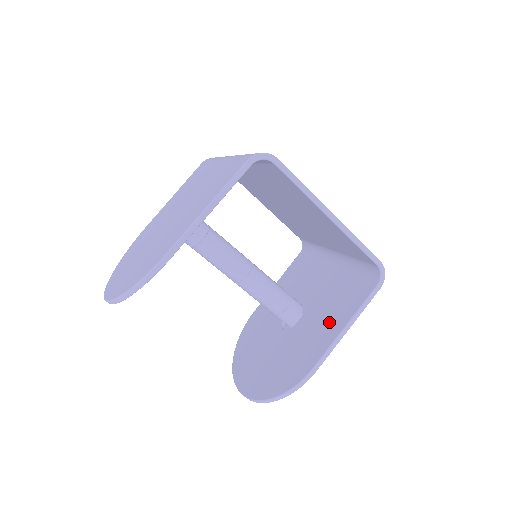
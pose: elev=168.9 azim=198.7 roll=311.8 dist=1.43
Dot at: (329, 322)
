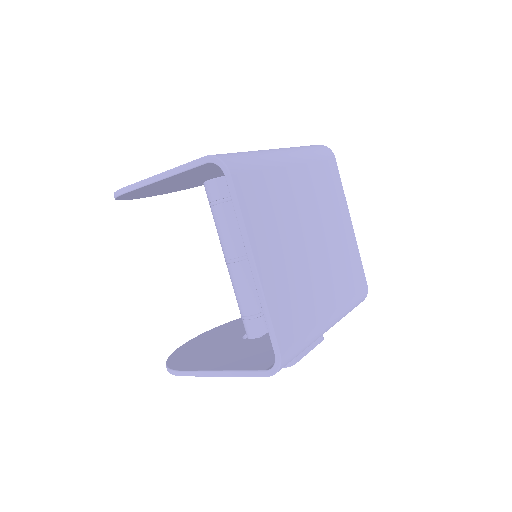
Dot at: (233, 358)
